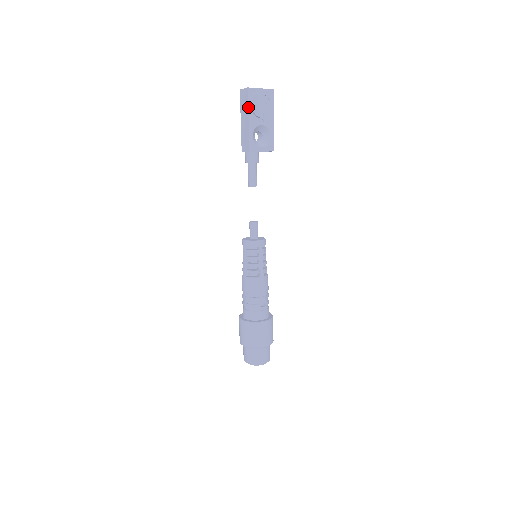
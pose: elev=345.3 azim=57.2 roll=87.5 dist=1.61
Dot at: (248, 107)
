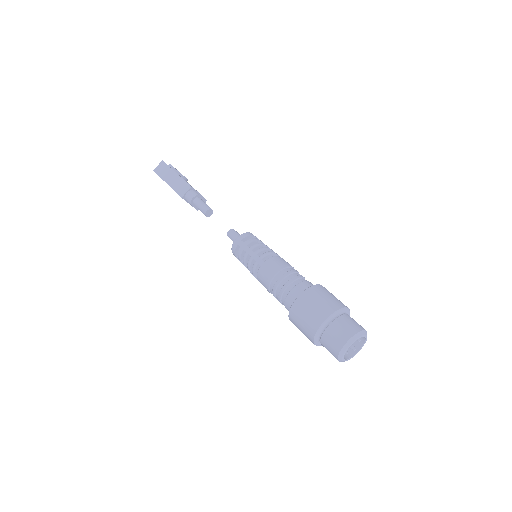
Dot at: (170, 168)
